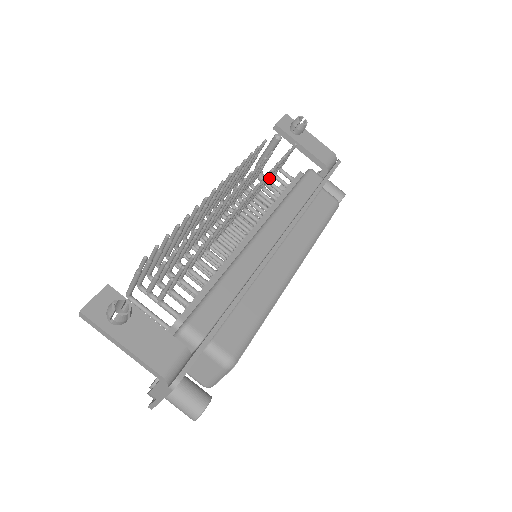
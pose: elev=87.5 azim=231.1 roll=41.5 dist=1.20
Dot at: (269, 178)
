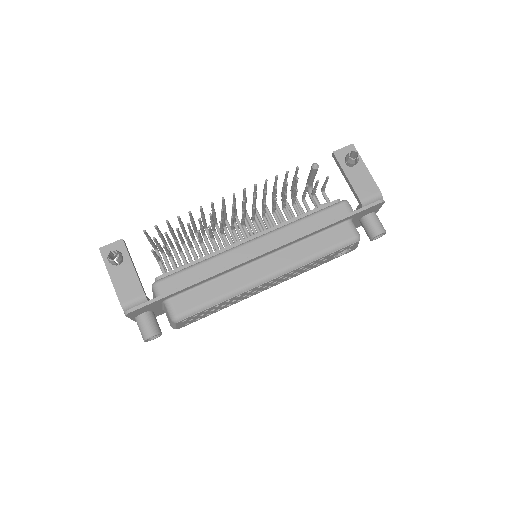
Dot at: (294, 199)
